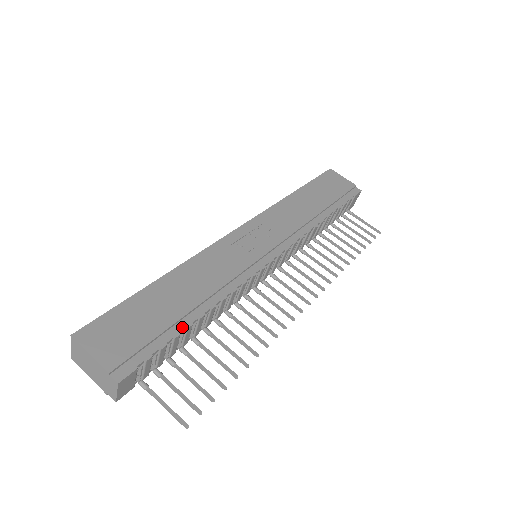
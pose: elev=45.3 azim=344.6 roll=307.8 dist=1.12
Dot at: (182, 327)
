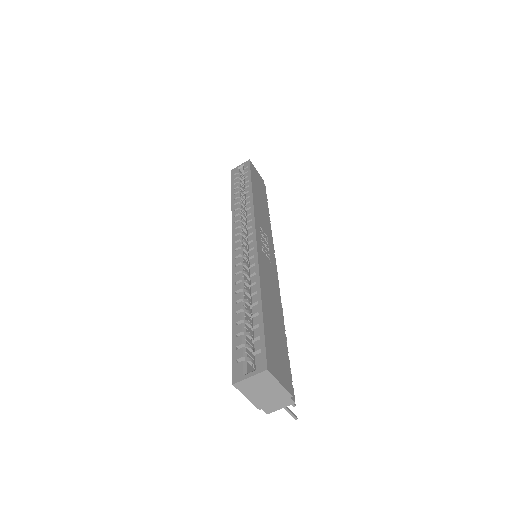
Dot at: (286, 341)
